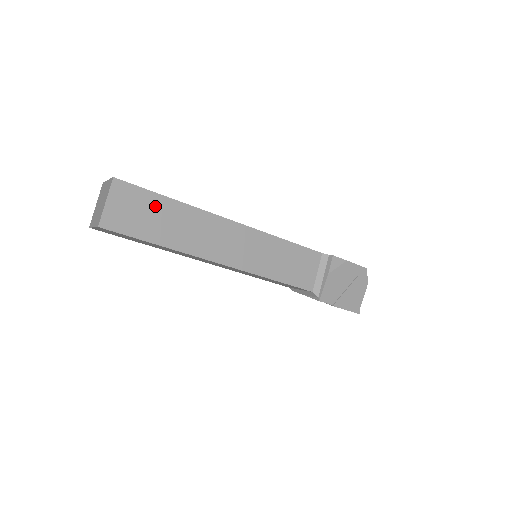
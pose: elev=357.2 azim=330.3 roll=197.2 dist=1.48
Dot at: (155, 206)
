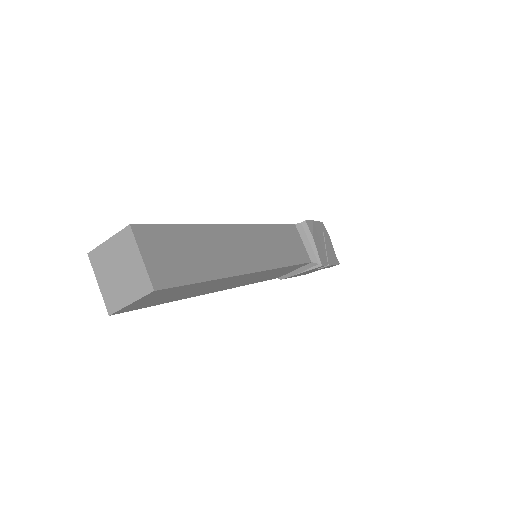
Dot at: (180, 240)
